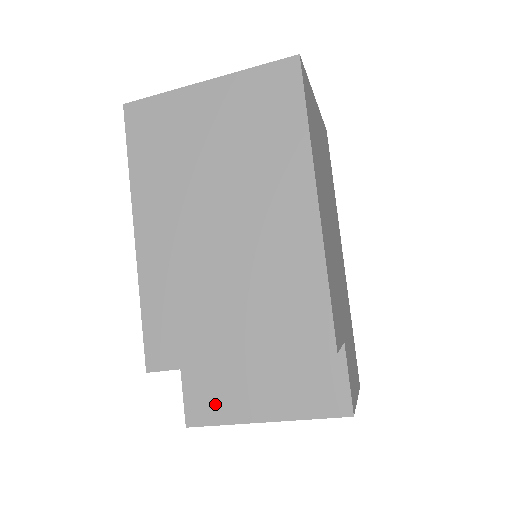
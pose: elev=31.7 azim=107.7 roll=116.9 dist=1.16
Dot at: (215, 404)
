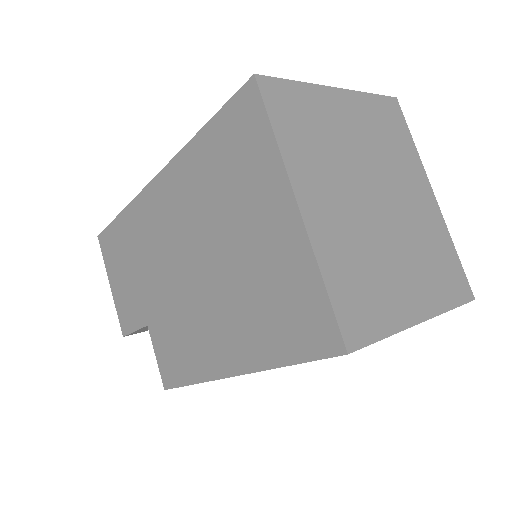
Dot at: occluded
